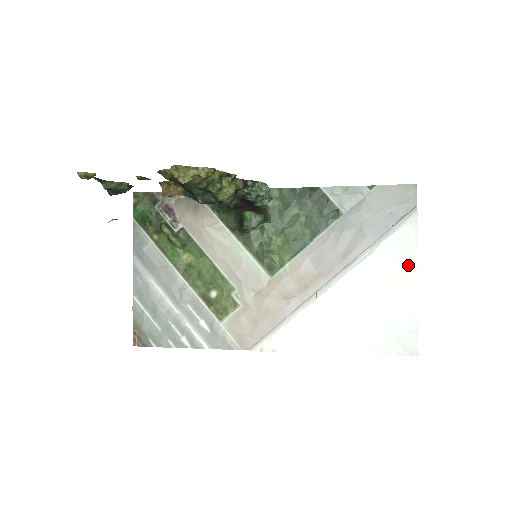
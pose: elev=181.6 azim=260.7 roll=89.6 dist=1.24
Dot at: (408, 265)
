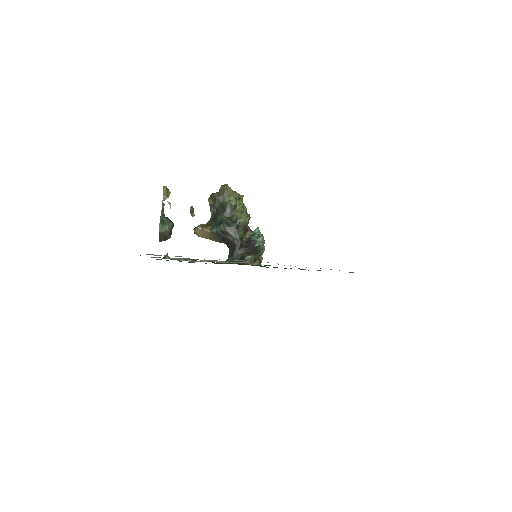
Dot at: occluded
